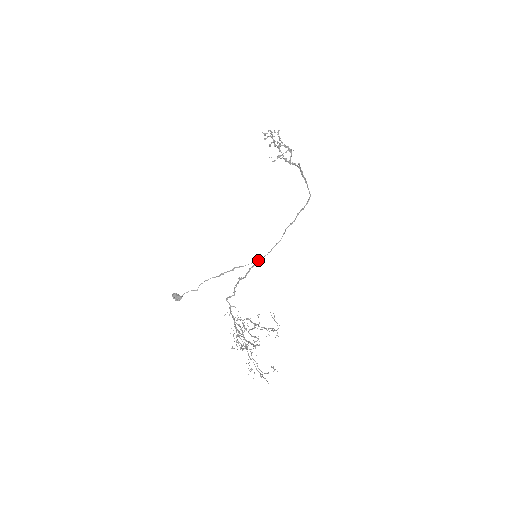
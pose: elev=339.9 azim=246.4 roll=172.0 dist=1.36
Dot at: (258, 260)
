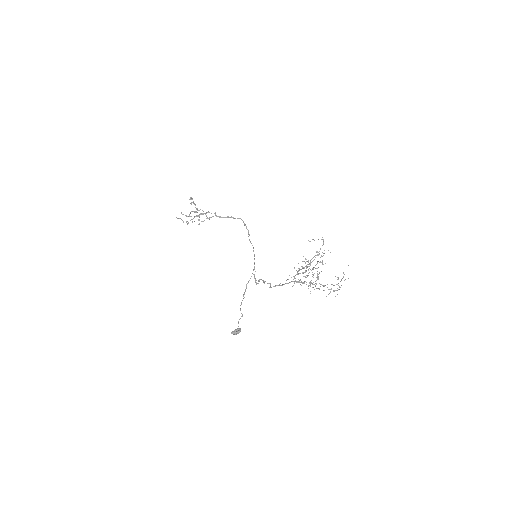
Dot at: (254, 268)
